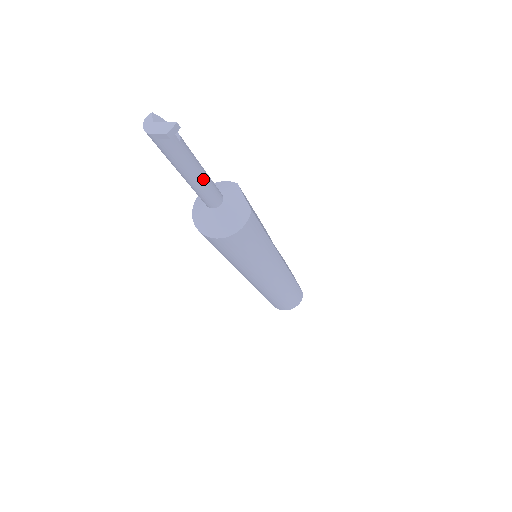
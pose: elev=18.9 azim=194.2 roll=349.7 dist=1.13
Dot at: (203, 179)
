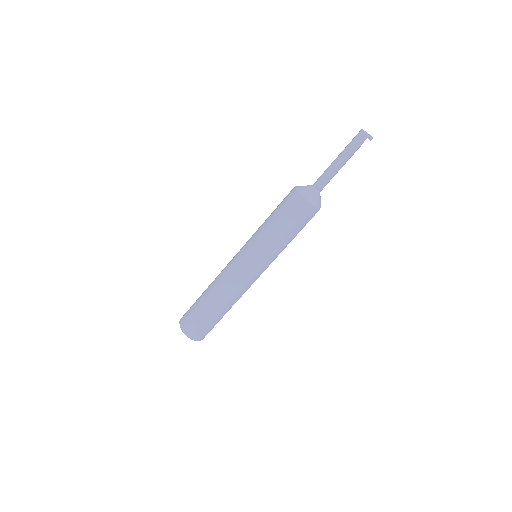
Dot at: (338, 170)
